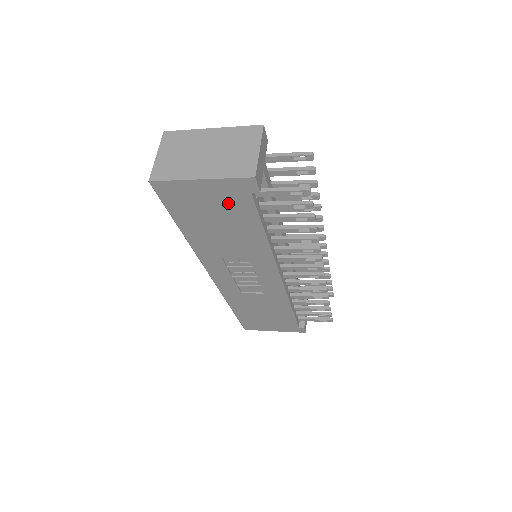
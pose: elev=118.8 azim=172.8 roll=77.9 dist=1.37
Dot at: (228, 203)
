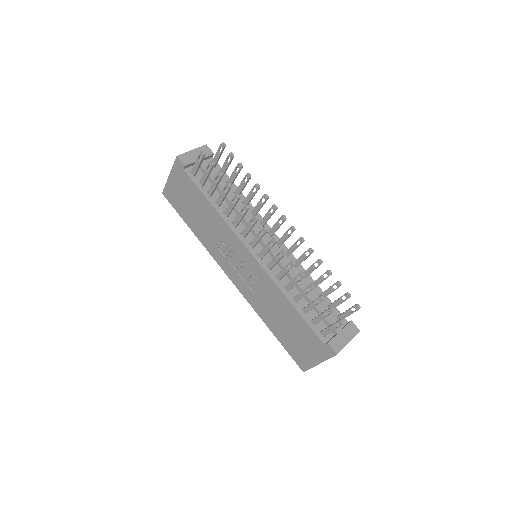
Dot at: (185, 187)
